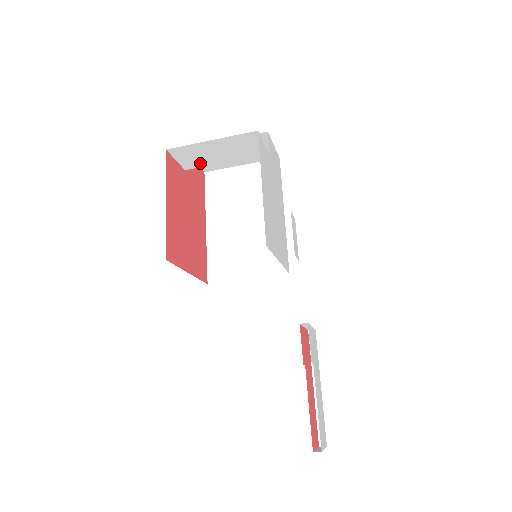
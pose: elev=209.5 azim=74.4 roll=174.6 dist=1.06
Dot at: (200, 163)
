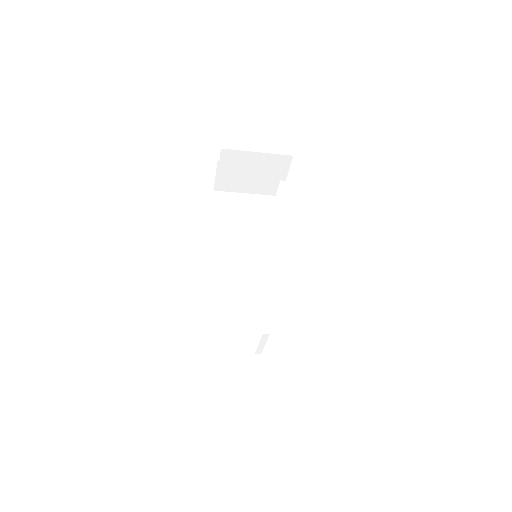
Dot at: (233, 171)
